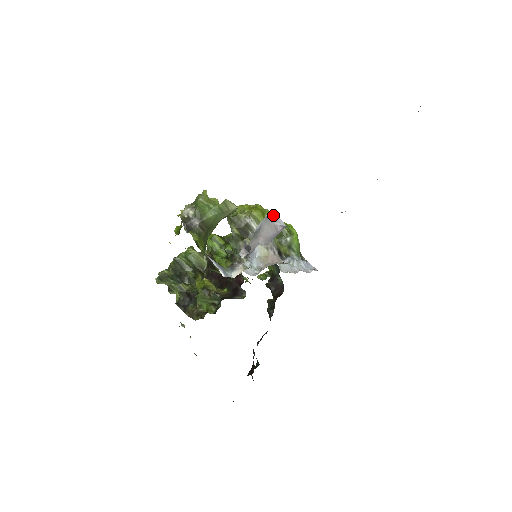
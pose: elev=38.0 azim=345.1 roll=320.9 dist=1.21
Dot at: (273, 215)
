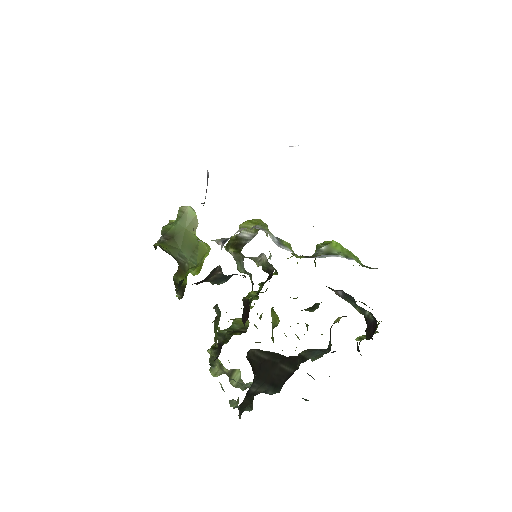
Dot at: occluded
